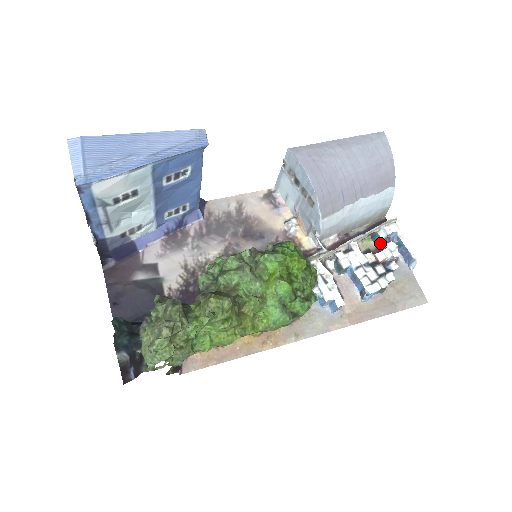
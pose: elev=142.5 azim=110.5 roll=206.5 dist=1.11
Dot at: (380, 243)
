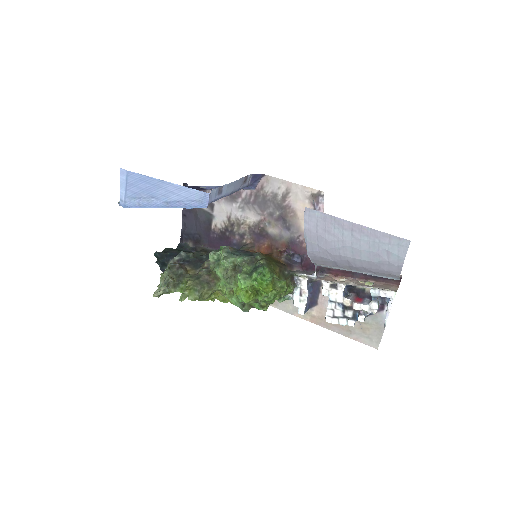
Dot at: occluded
